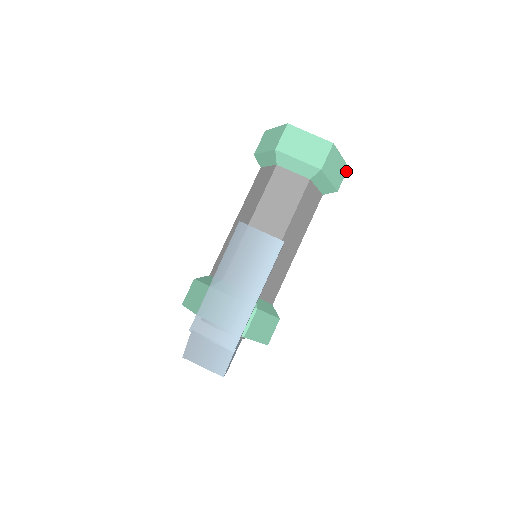
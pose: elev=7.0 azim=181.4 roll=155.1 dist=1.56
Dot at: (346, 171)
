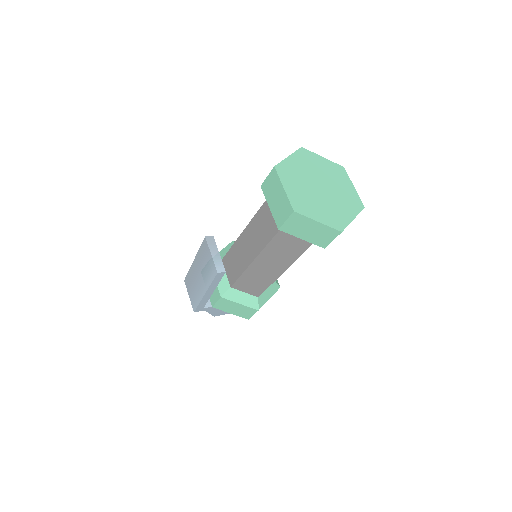
Dot at: (338, 234)
